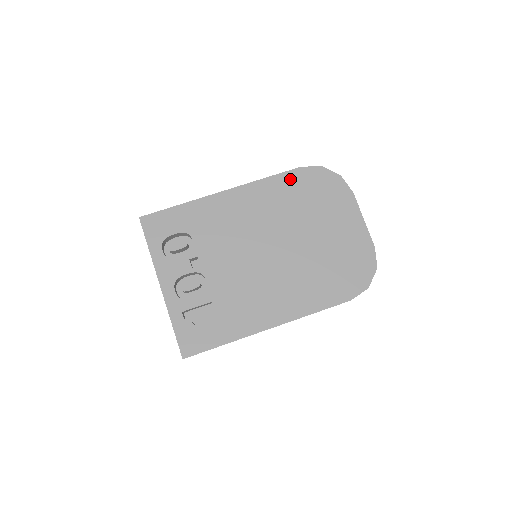
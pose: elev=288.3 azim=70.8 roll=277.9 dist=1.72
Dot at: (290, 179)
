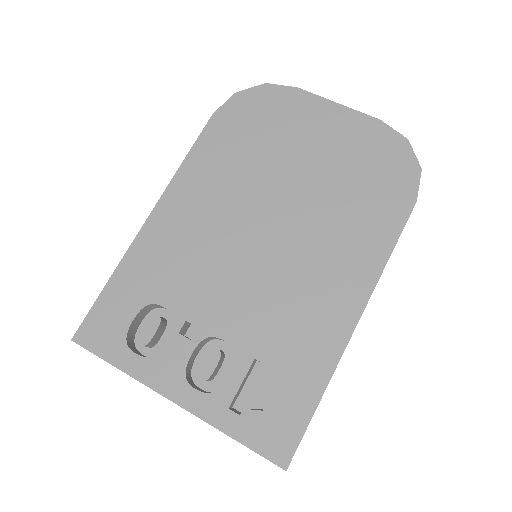
Dot at: (213, 136)
